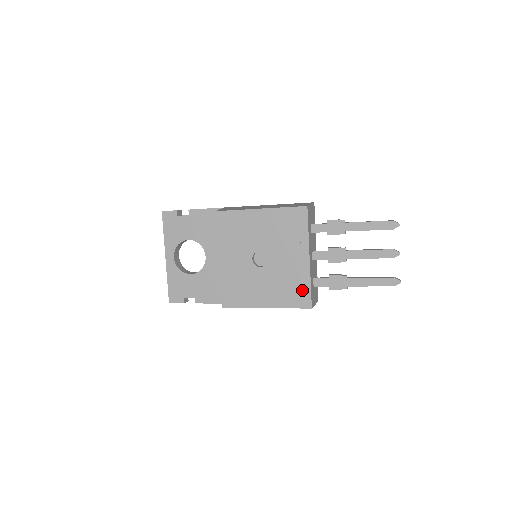
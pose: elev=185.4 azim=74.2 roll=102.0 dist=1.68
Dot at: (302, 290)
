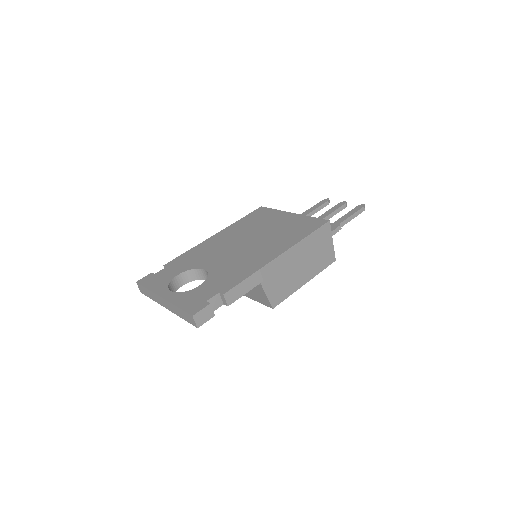
Dot at: occluded
